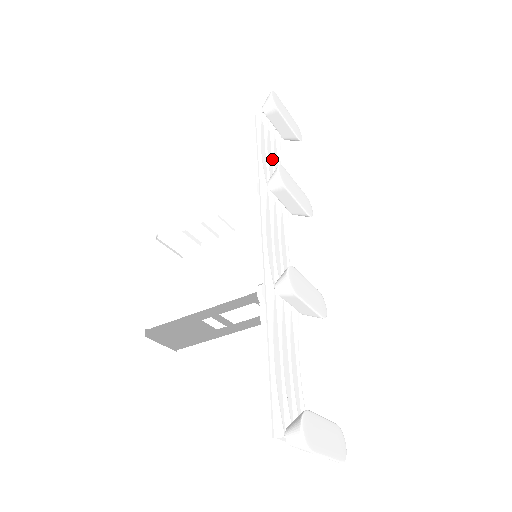
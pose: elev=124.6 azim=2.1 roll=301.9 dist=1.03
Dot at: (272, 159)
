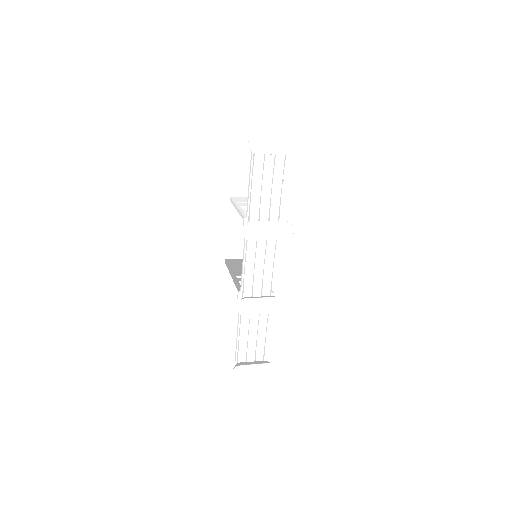
Dot at: (272, 176)
